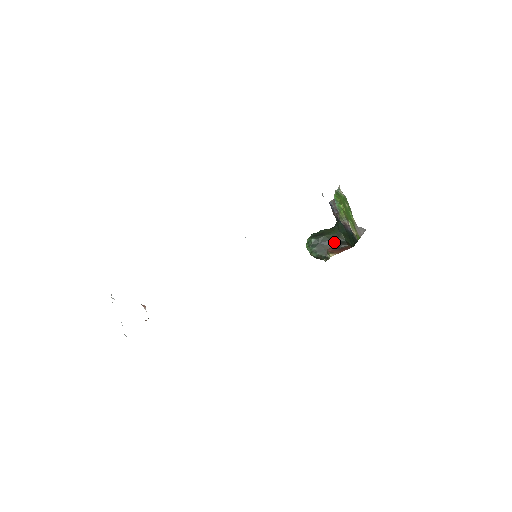
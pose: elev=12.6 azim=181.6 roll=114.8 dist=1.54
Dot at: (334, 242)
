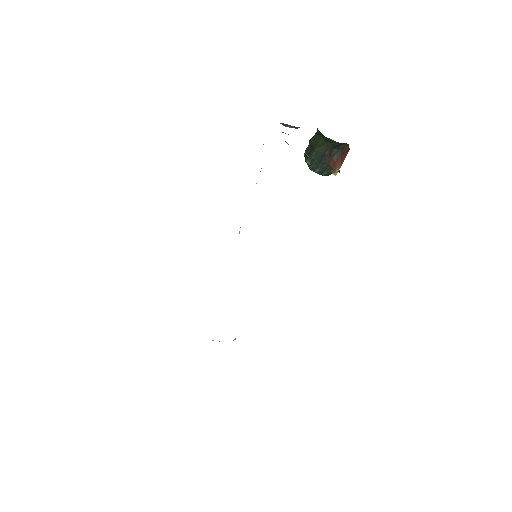
Dot at: (329, 152)
